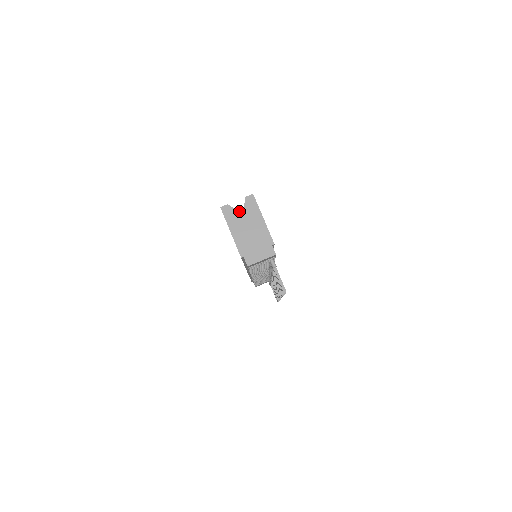
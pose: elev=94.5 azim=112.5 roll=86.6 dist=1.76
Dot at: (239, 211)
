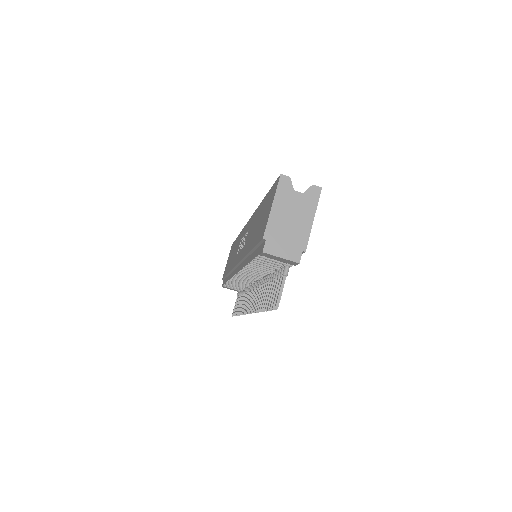
Dot at: (296, 192)
